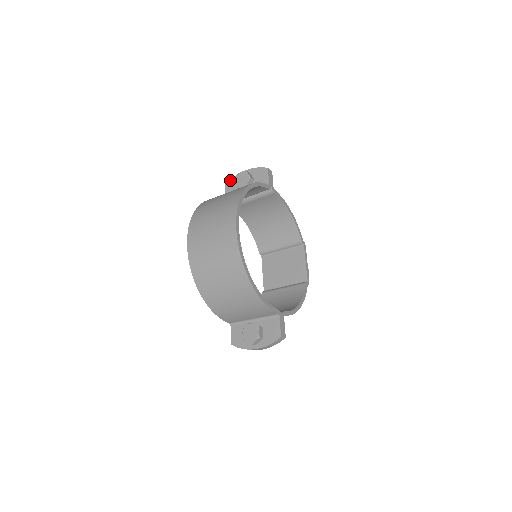
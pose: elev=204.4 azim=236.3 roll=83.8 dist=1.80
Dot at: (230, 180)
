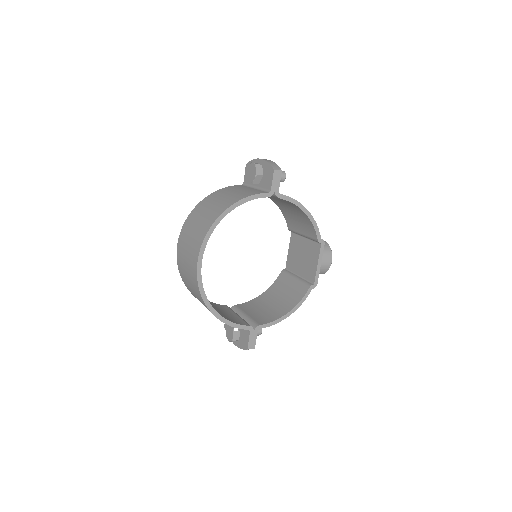
Dot at: (249, 162)
